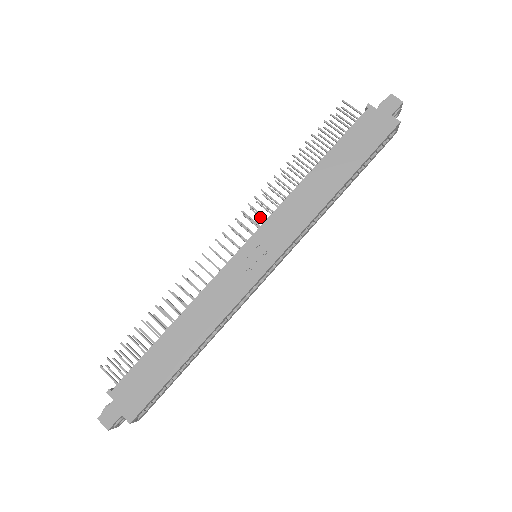
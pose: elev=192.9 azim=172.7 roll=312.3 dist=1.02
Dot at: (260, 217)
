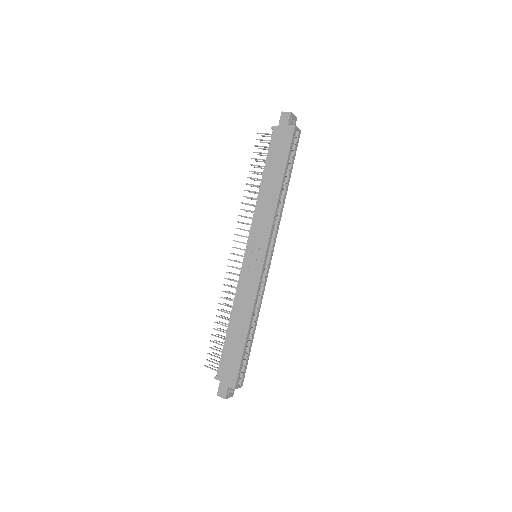
Dot at: (248, 231)
